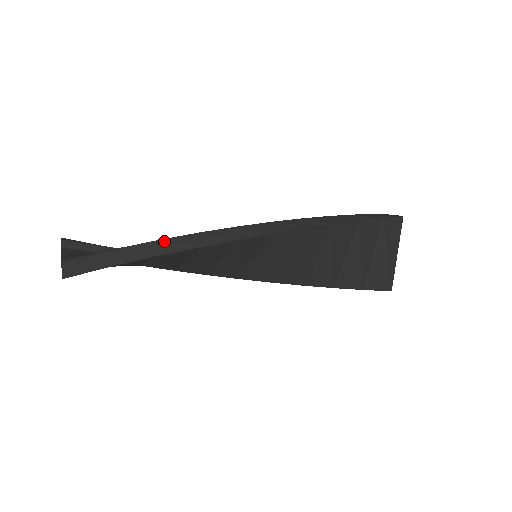
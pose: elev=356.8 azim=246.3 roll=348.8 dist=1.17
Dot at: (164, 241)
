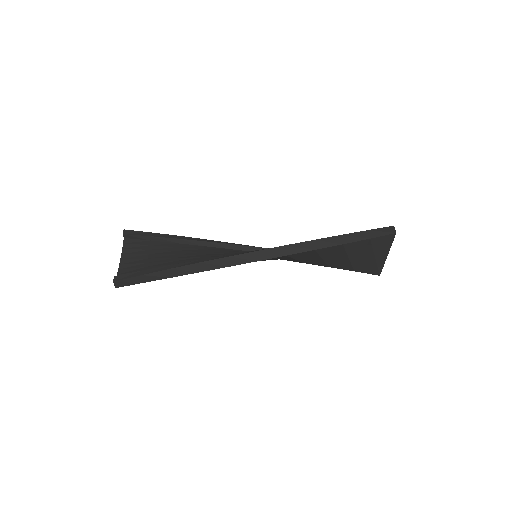
Dot at: (175, 269)
